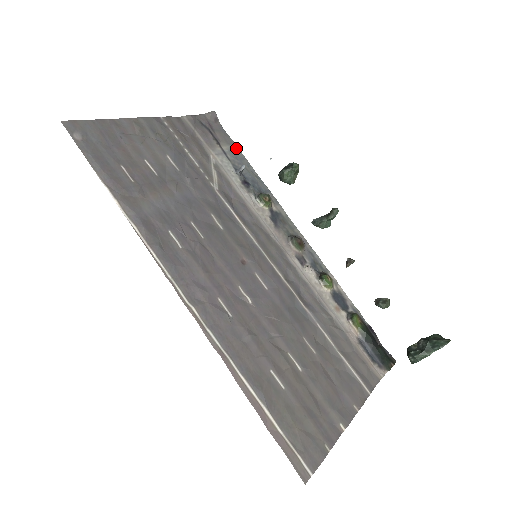
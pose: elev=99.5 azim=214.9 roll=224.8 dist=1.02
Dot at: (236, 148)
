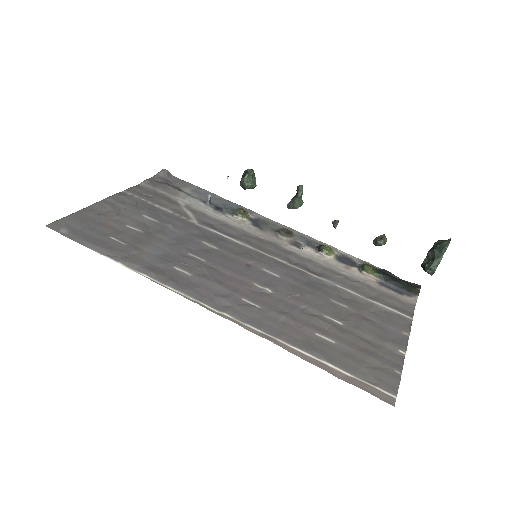
Dot at: (196, 187)
